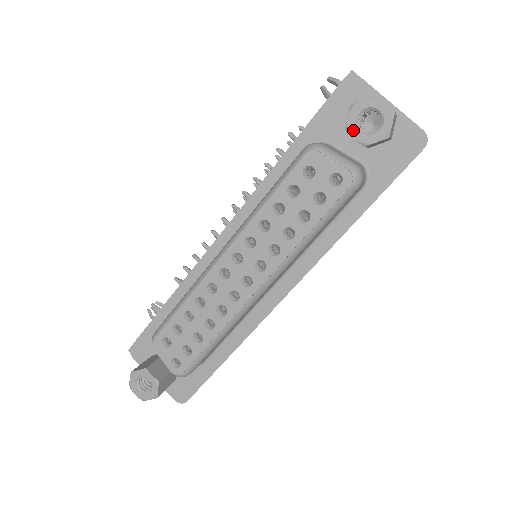
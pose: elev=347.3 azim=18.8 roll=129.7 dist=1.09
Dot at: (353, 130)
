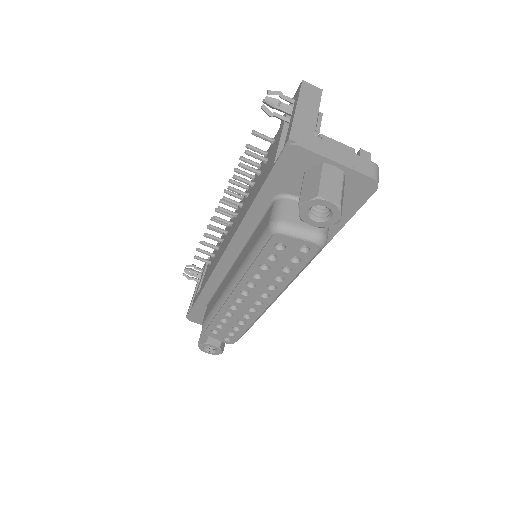
Dot at: (307, 220)
